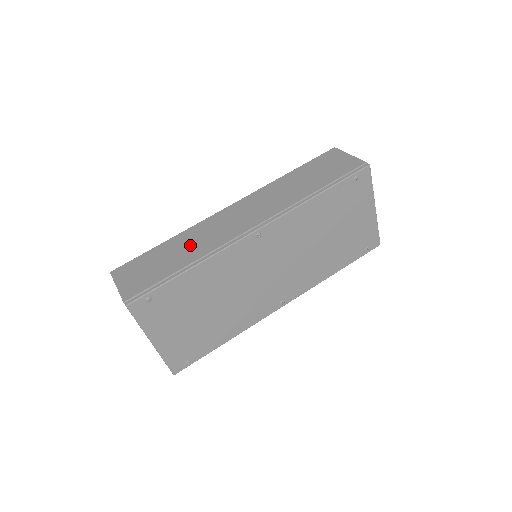
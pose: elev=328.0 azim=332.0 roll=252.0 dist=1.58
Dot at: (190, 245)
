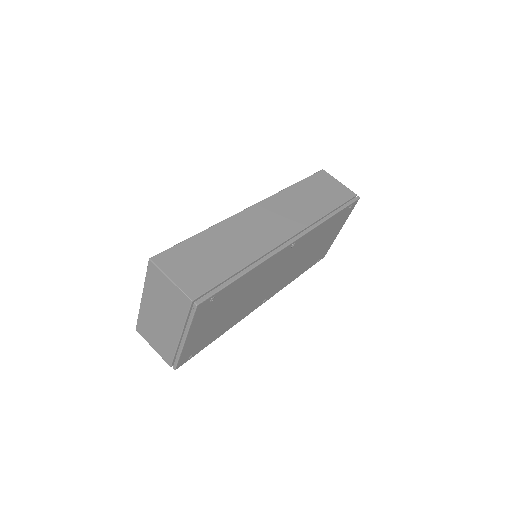
Dot at: (234, 243)
